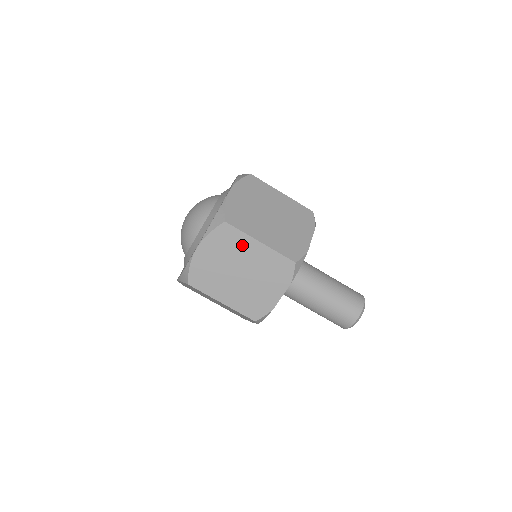
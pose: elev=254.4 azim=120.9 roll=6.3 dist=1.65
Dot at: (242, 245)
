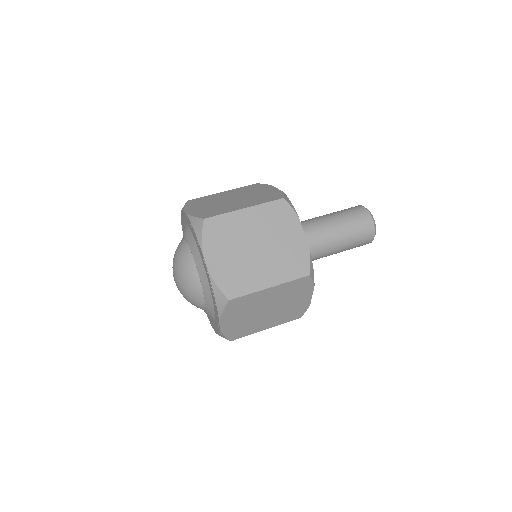
Dot at: (234, 224)
